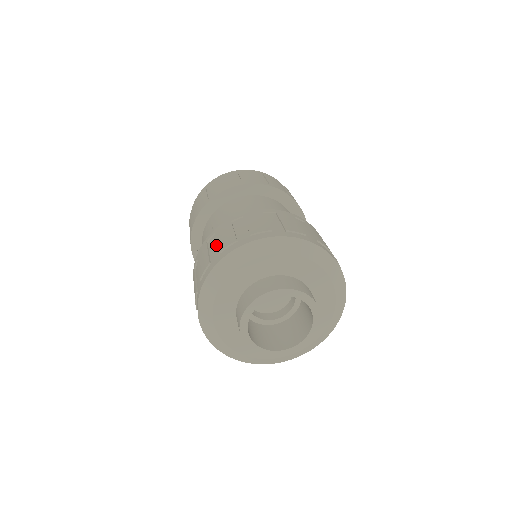
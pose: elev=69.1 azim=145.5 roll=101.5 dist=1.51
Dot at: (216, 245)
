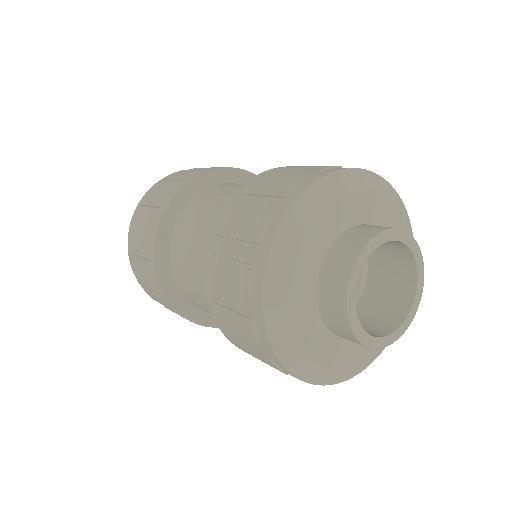
Dot at: (295, 172)
